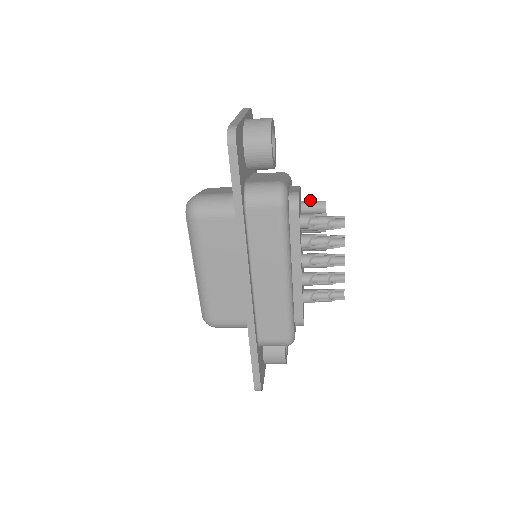
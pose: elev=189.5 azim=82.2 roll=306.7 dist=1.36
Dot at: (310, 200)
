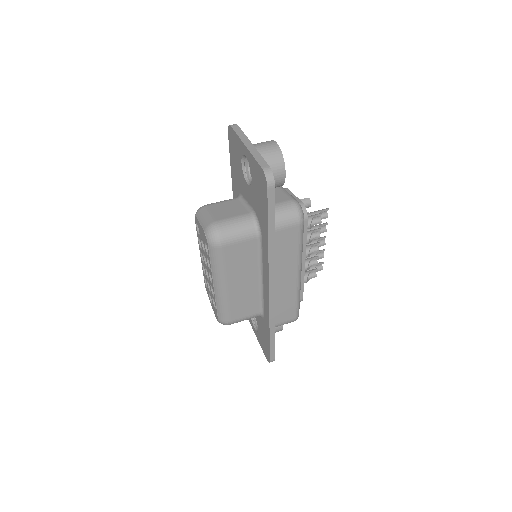
Dot at: occluded
